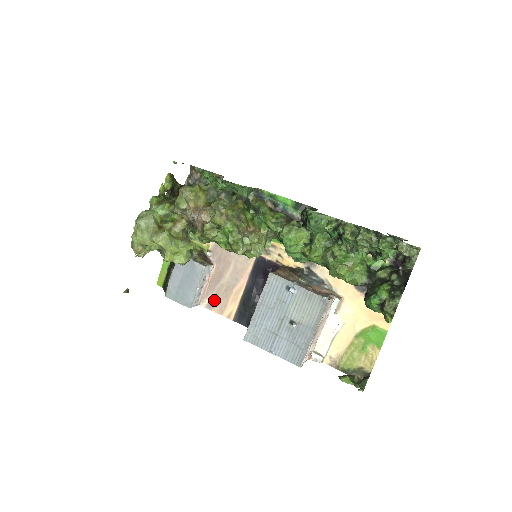
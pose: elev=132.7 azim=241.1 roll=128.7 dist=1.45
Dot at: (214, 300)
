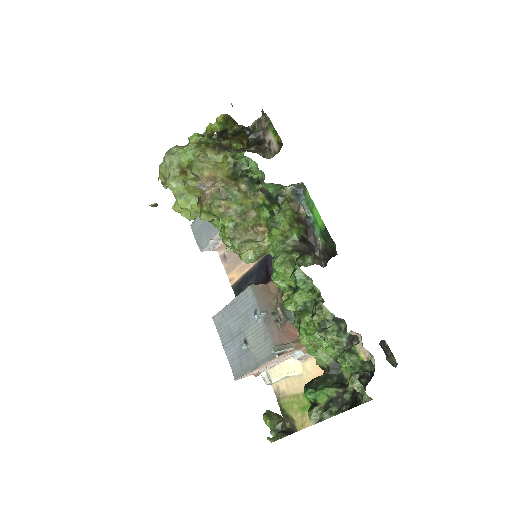
Dot at: (227, 256)
